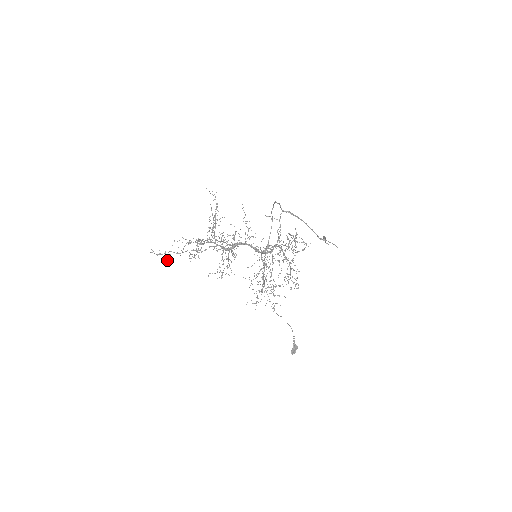
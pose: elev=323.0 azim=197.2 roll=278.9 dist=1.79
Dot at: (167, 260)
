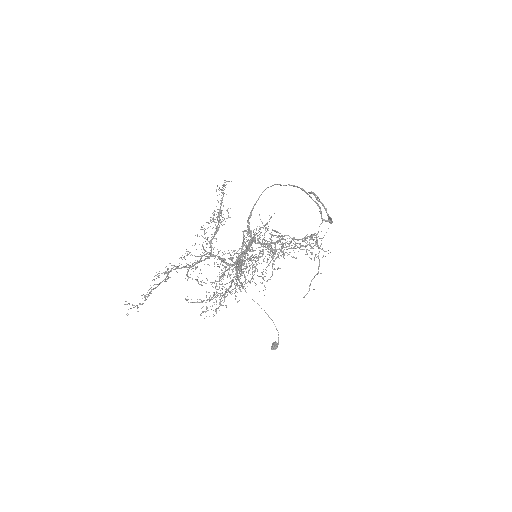
Dot at: (142, 298)
